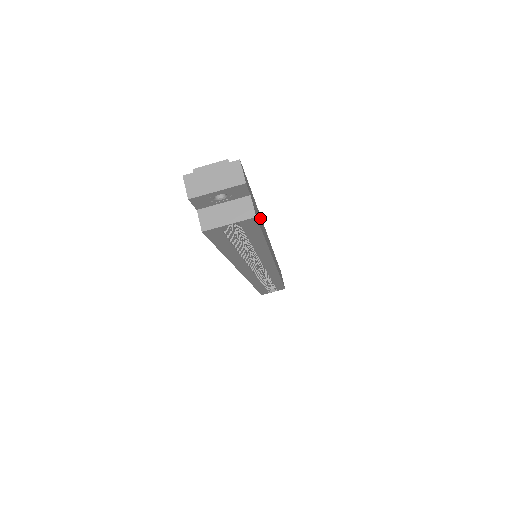
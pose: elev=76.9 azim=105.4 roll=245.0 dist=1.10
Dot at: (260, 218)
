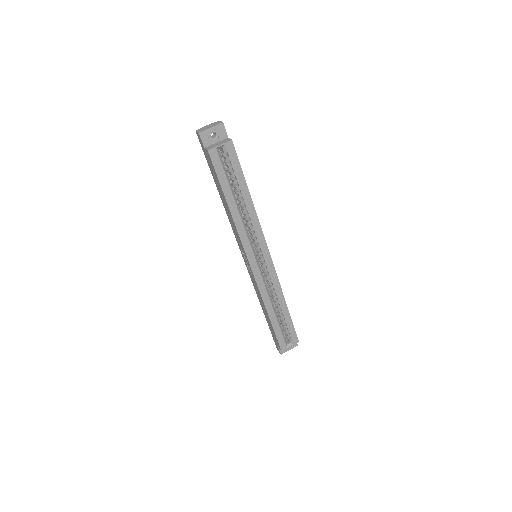
Dot at: occluded
